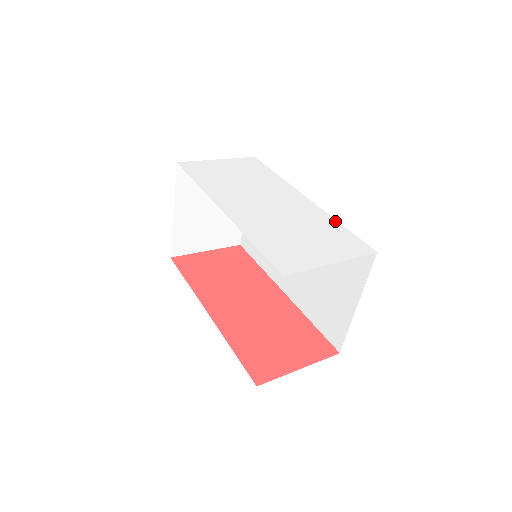
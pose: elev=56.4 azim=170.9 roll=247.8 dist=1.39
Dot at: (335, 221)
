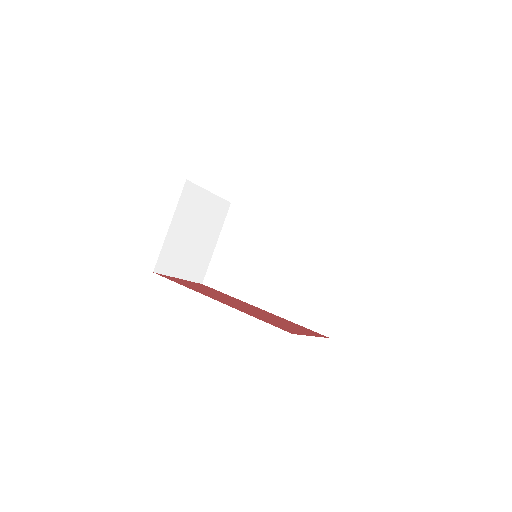
Dot at: (323, 227)
